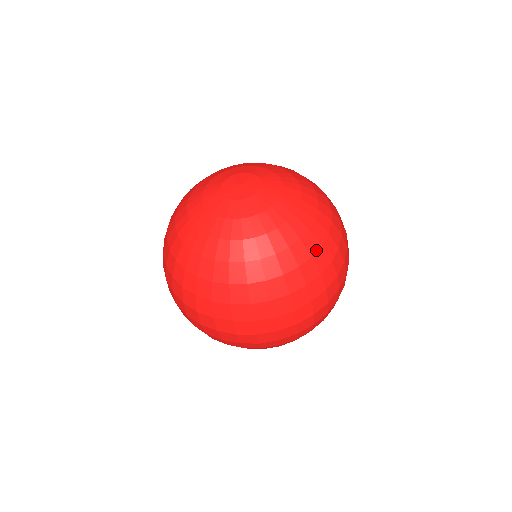
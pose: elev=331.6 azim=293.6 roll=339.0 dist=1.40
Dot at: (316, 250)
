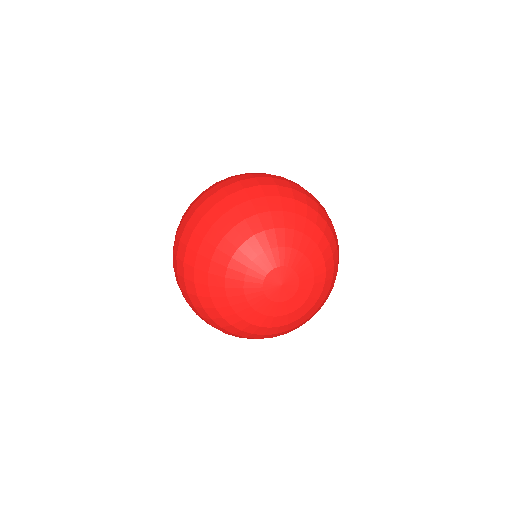
Dot at: (337, 255)
